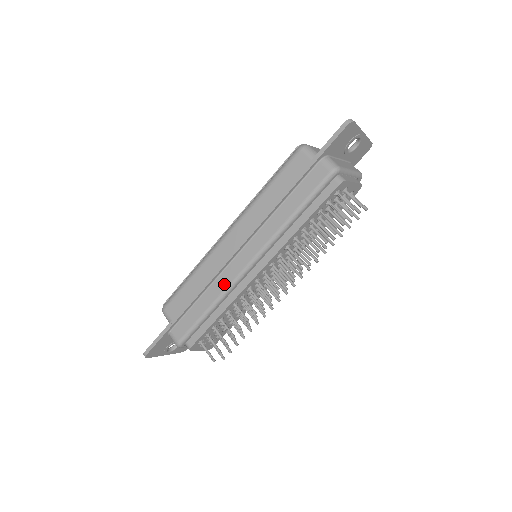
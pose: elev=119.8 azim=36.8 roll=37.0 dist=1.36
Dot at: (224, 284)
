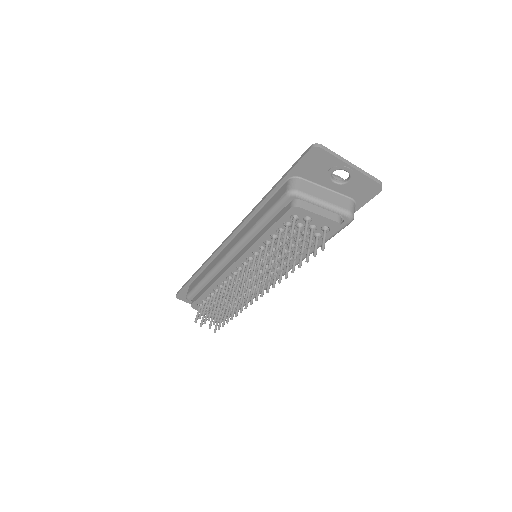
Dot at: (214, 264)
